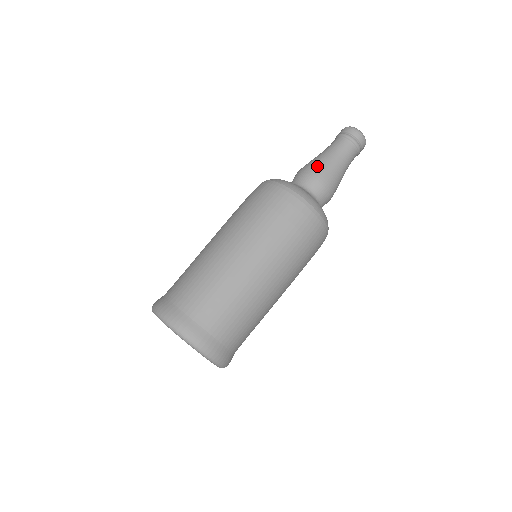
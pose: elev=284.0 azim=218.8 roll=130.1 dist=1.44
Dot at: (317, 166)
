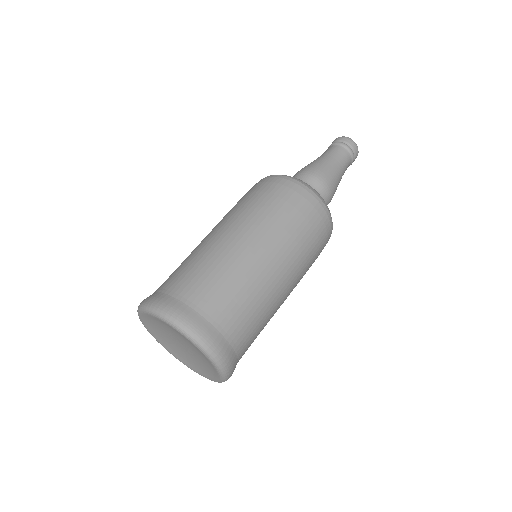
Dot at: (331, 177)
